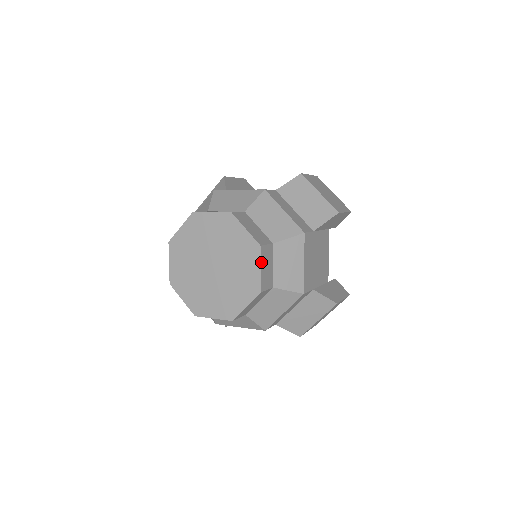
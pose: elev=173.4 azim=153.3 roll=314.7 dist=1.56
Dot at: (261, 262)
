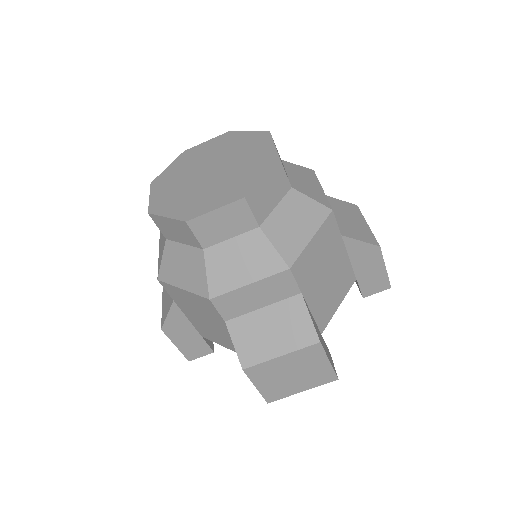
Dot at: (244, 133)
